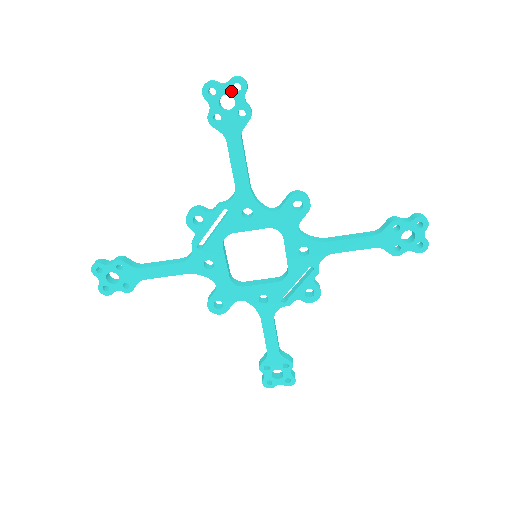
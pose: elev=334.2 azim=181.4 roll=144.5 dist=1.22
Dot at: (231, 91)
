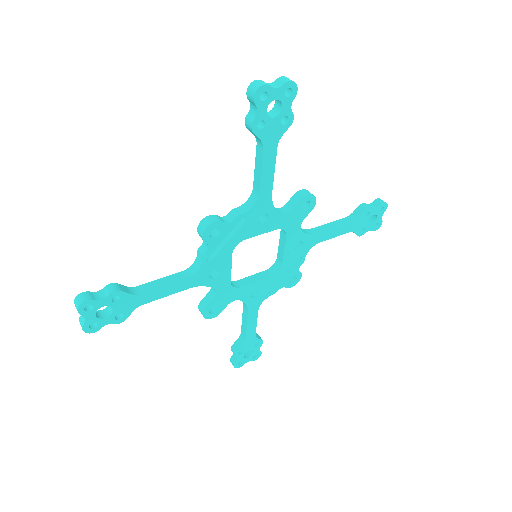
Dot at: (282, 96)
